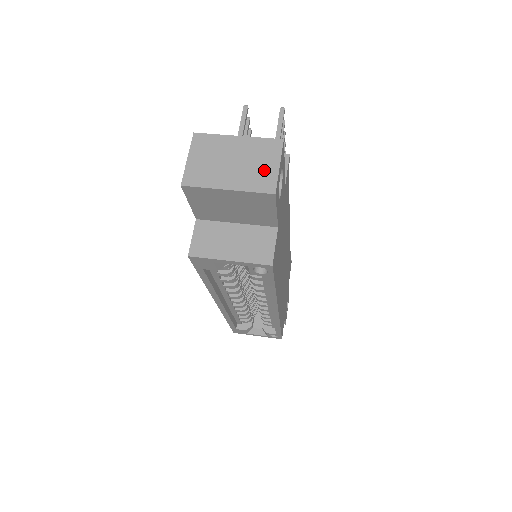
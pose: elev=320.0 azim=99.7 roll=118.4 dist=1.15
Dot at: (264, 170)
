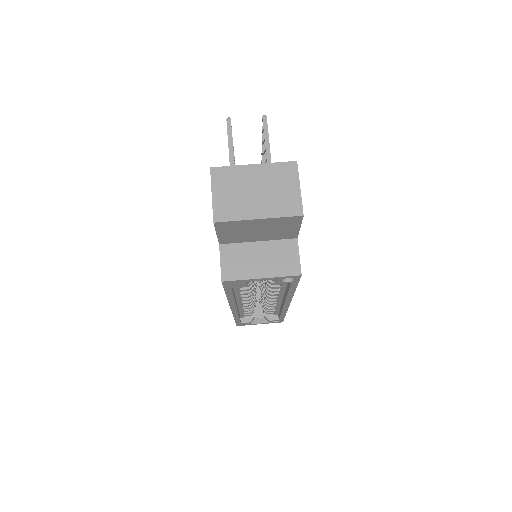
Dot at: (287, 194)
